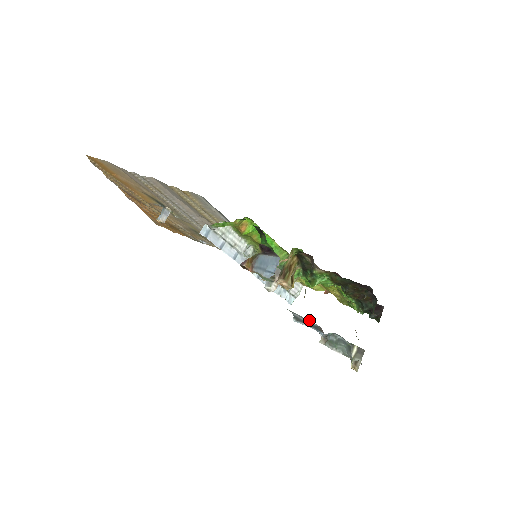
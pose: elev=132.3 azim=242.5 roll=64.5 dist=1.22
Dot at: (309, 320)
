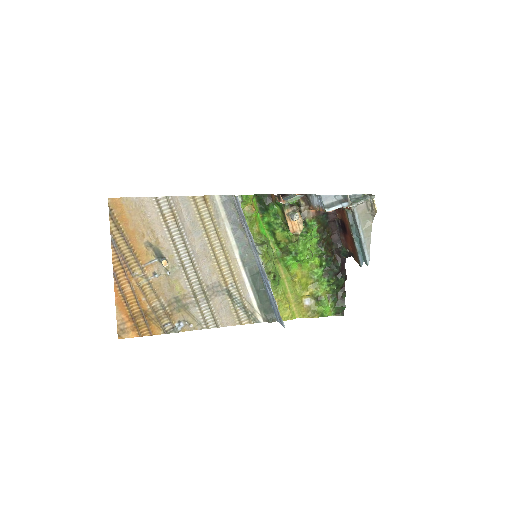
Dot at: (336, 195)
